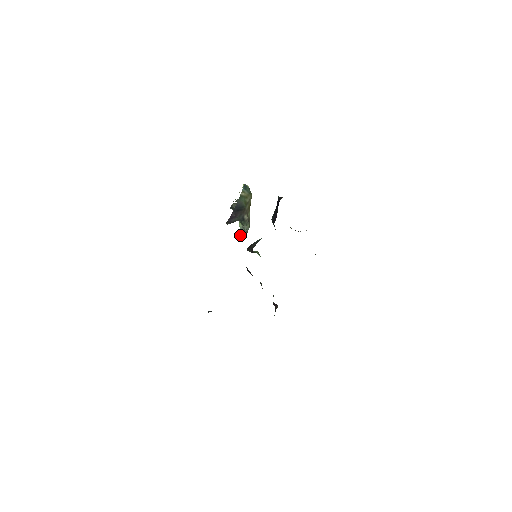
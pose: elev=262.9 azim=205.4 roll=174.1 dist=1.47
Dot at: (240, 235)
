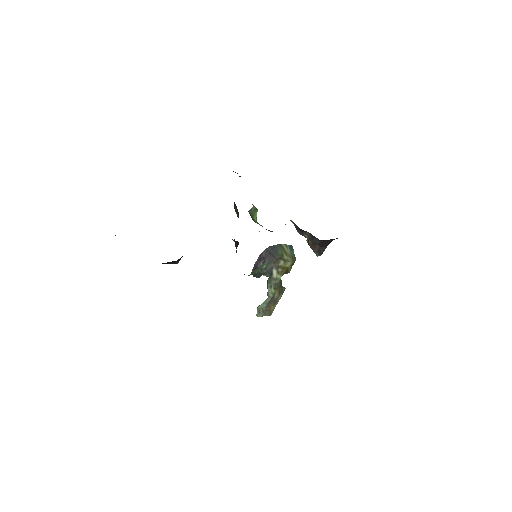
Dot at: (260, 306)
